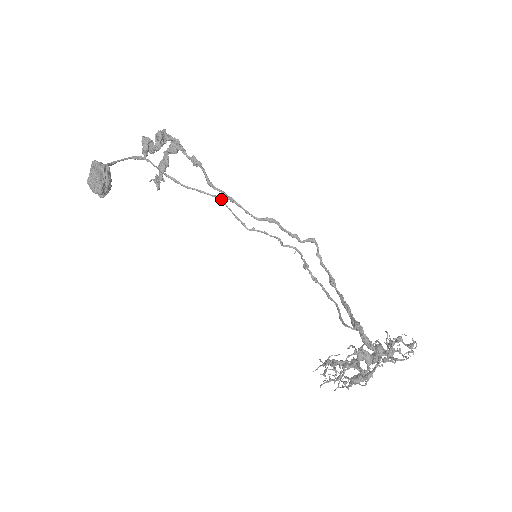
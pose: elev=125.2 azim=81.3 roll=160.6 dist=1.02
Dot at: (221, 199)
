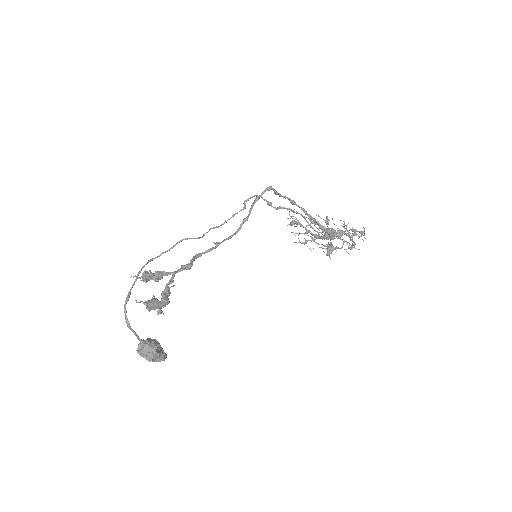
Dot at: occluded
